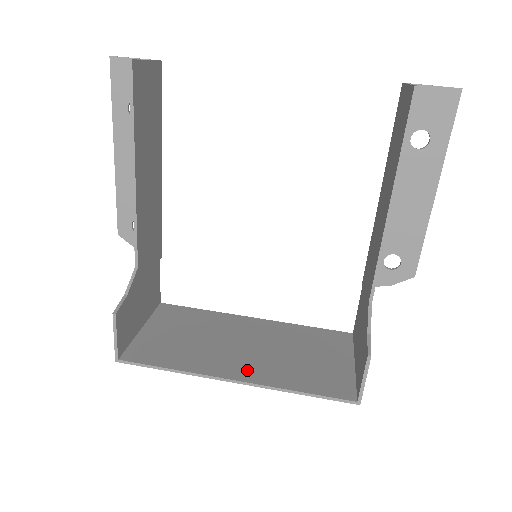
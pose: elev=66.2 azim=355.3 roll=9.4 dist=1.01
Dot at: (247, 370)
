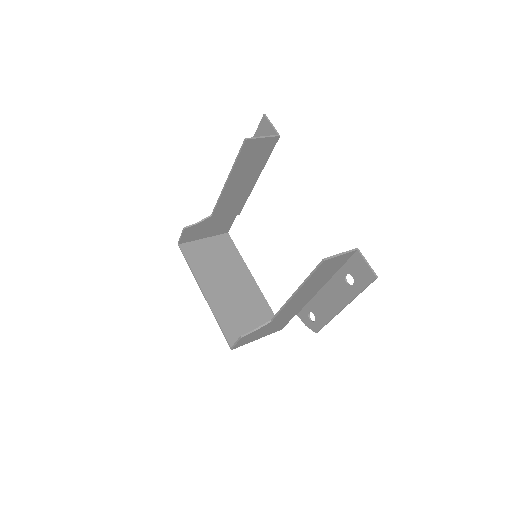
Dot at: (214, 295)
